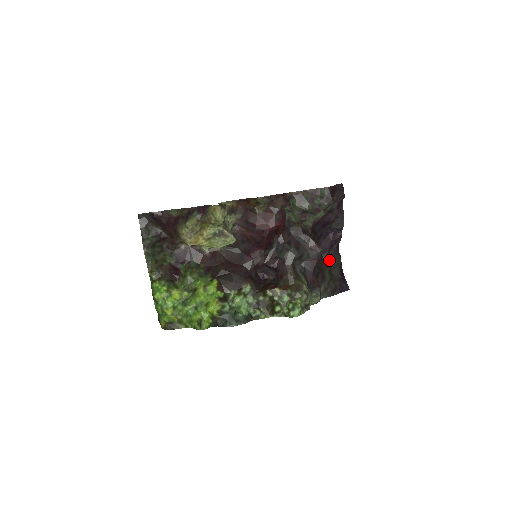
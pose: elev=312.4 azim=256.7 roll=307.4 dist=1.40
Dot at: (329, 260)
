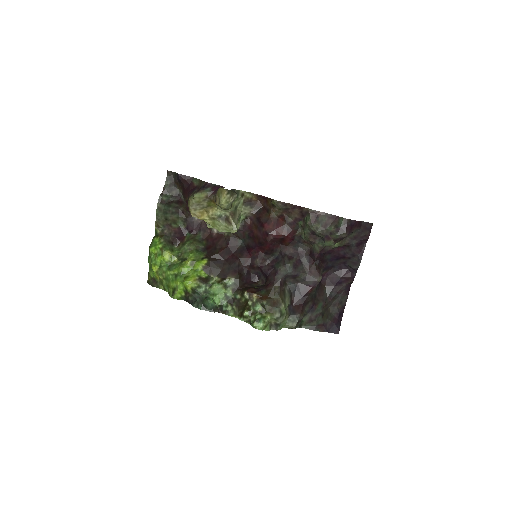
Dot at: (331, 295)
